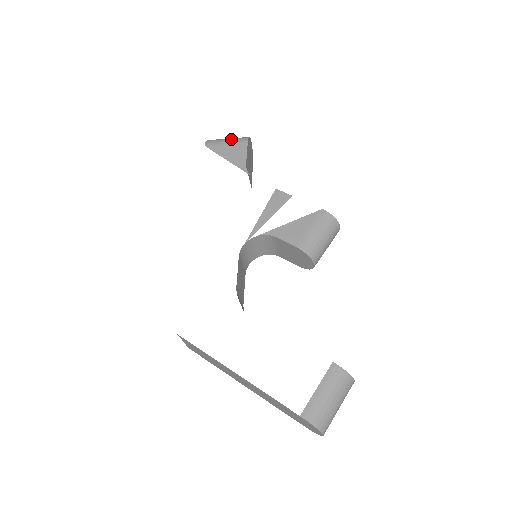
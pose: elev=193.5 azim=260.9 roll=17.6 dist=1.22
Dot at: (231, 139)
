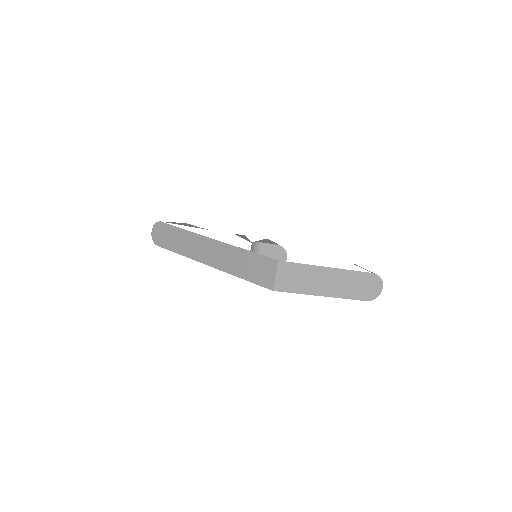
Dot at: occluded
